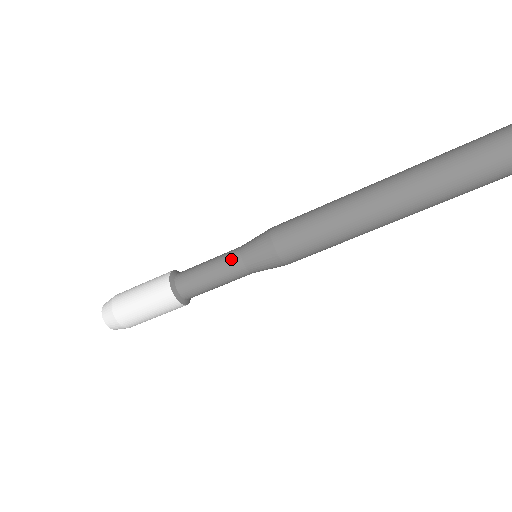
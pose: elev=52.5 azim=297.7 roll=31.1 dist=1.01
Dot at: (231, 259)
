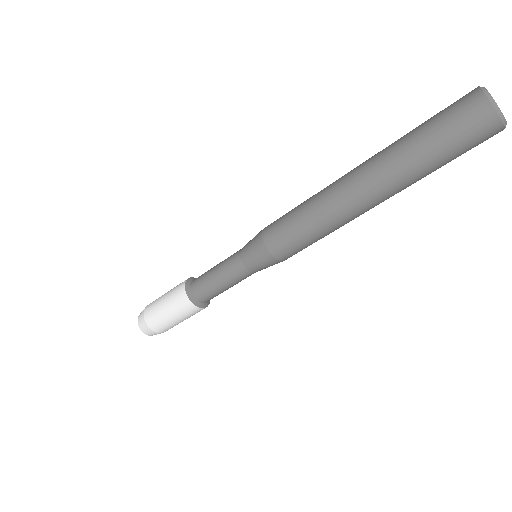
Dot at: (232, 261)
